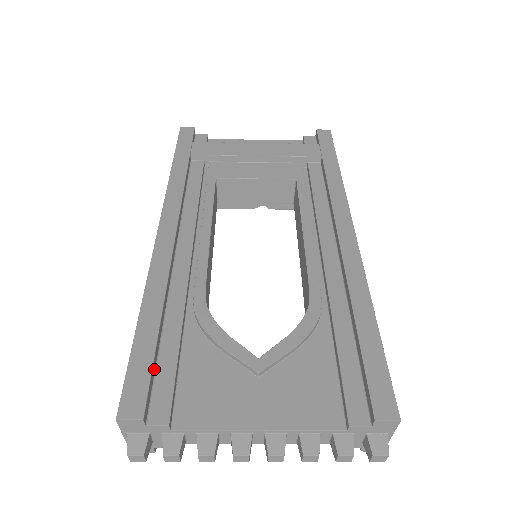
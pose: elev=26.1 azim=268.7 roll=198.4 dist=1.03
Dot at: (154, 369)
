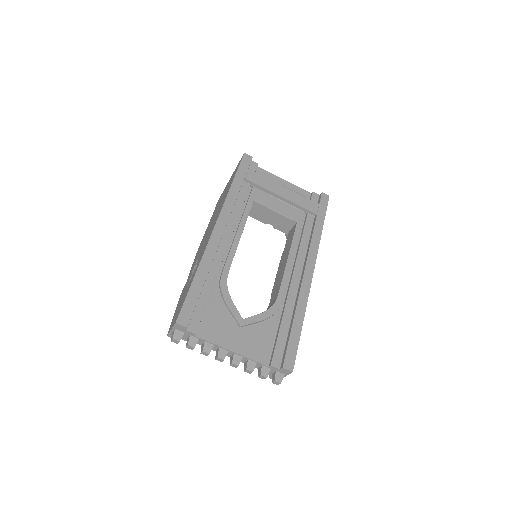
Dot at: (195, 305)
